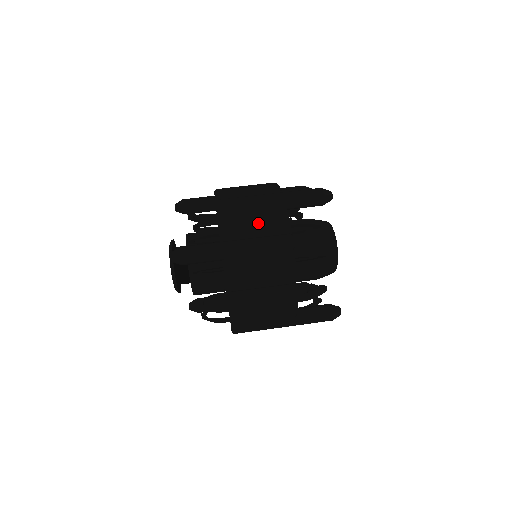
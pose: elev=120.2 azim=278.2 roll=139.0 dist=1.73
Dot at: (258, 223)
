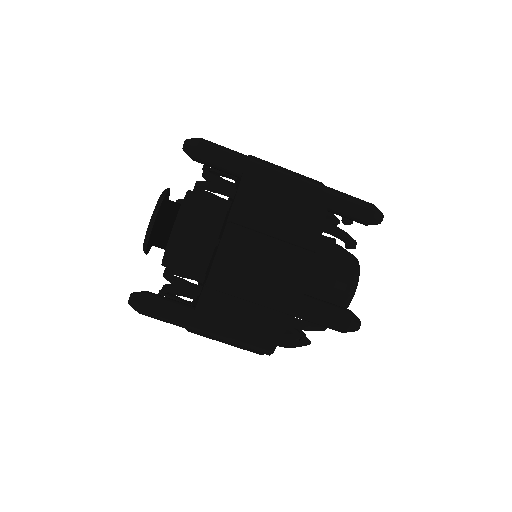
Dot at: (246, 322)
